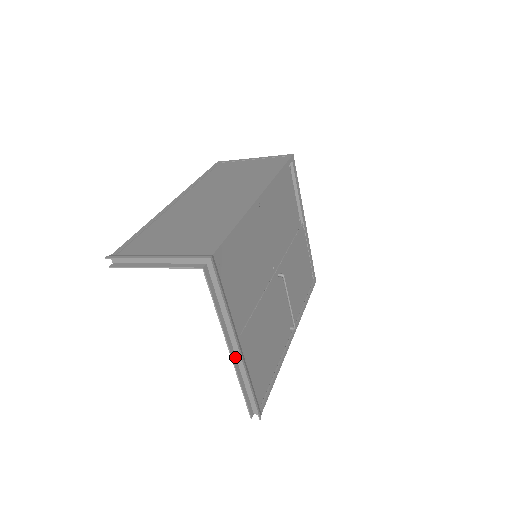
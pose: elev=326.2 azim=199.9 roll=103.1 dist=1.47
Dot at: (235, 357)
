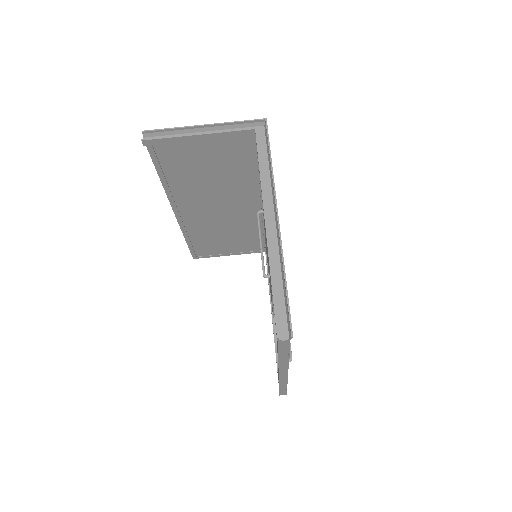
Dot at: (267, 238)
